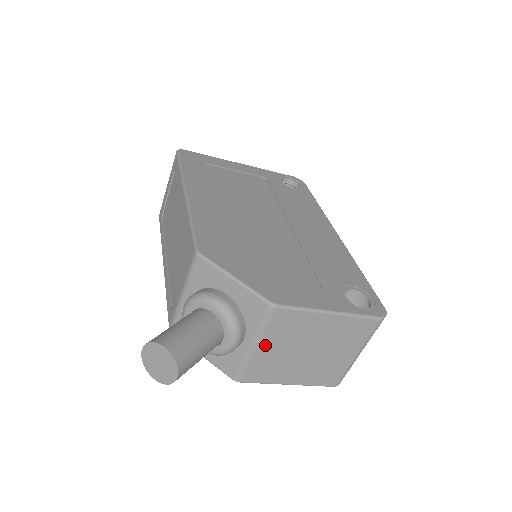
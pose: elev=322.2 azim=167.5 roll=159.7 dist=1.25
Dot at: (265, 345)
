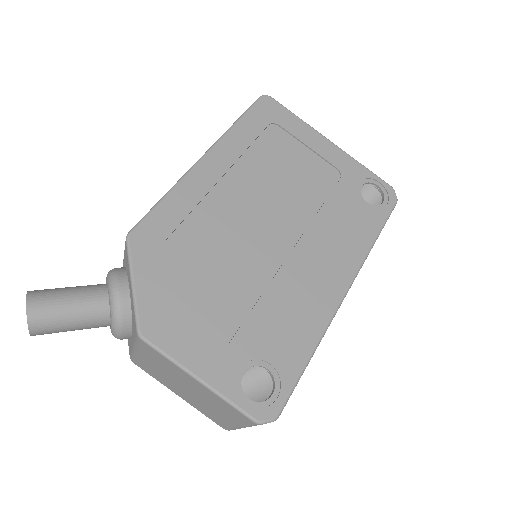
Dot at: (143, 356)
